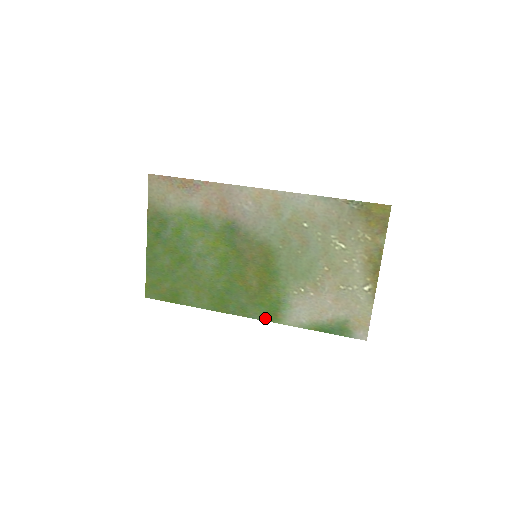
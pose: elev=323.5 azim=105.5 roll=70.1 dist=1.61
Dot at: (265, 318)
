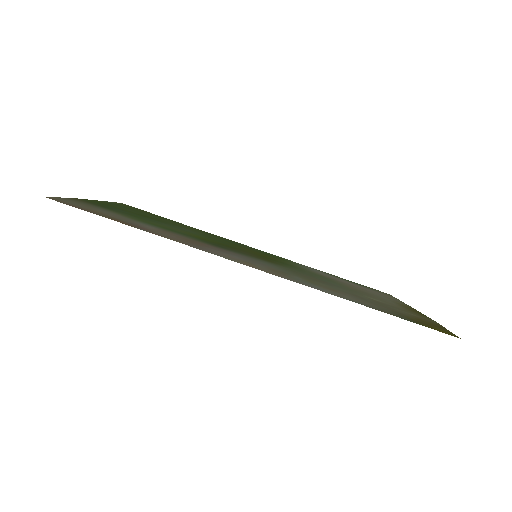
Dot at: (274, 255)
